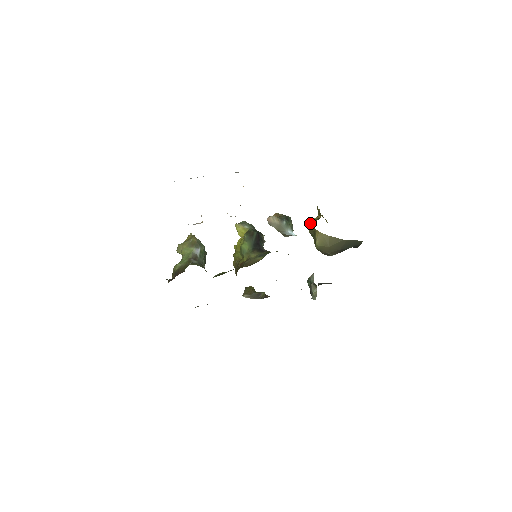
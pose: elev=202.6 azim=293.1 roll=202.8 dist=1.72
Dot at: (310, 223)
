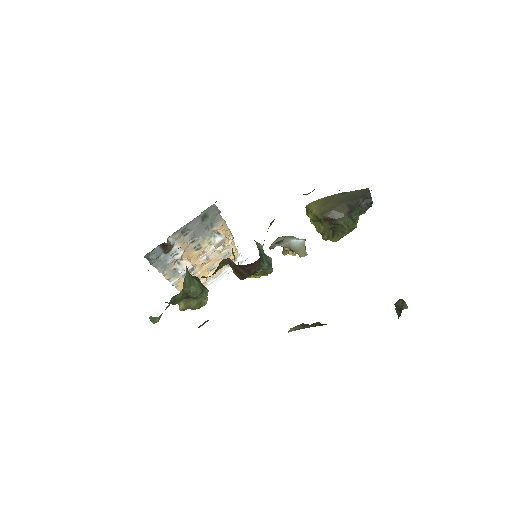
Dot at: (311, 222)
